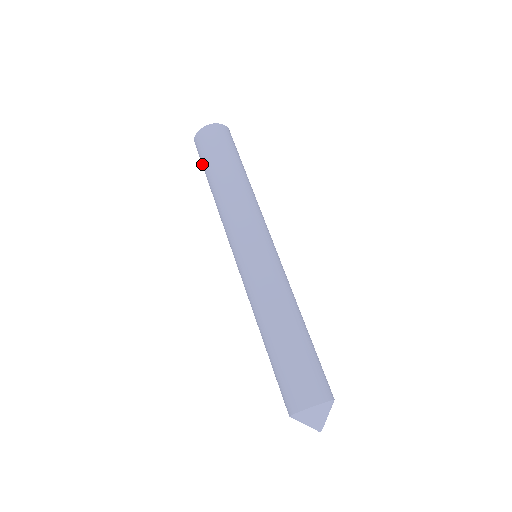
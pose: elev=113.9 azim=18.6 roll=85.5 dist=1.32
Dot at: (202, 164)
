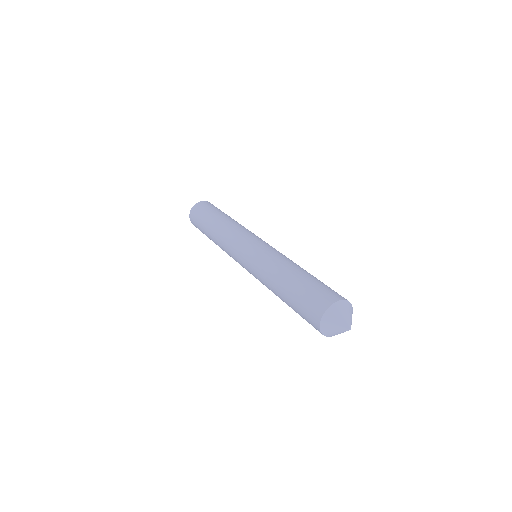
Dot at: (200, 217)
